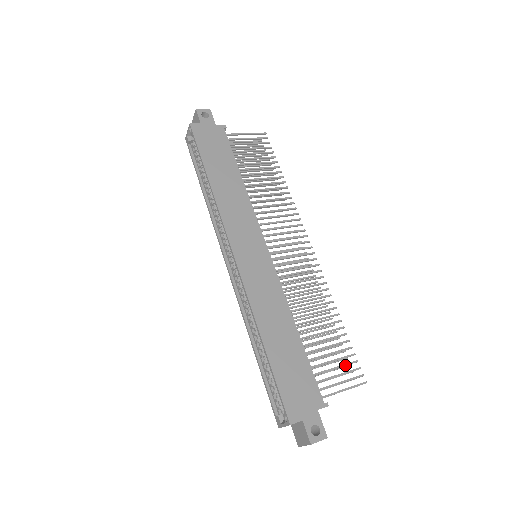
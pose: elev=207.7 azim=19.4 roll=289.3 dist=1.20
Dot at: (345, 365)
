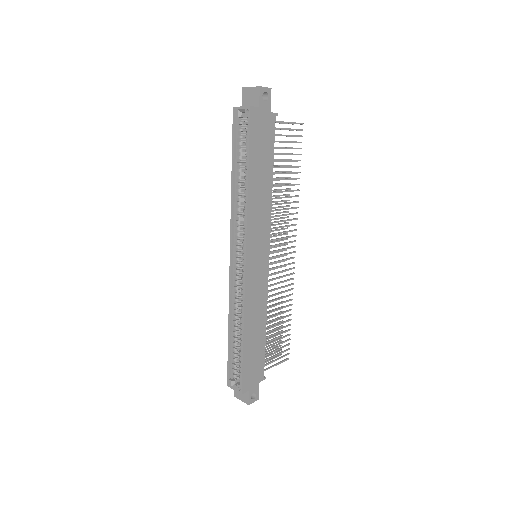
Dot at: occluded
